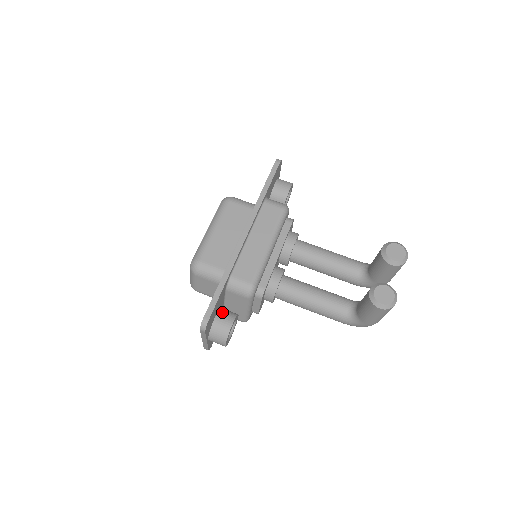
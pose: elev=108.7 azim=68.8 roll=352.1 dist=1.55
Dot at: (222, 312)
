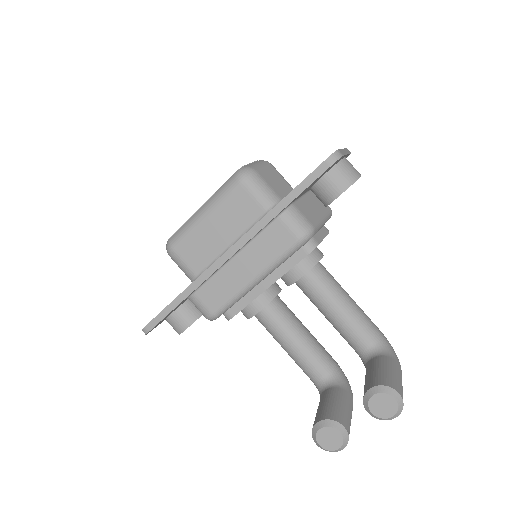
Dot at: (183, 309)
